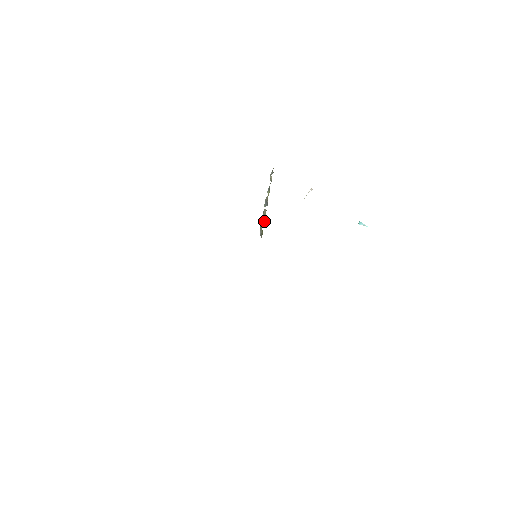
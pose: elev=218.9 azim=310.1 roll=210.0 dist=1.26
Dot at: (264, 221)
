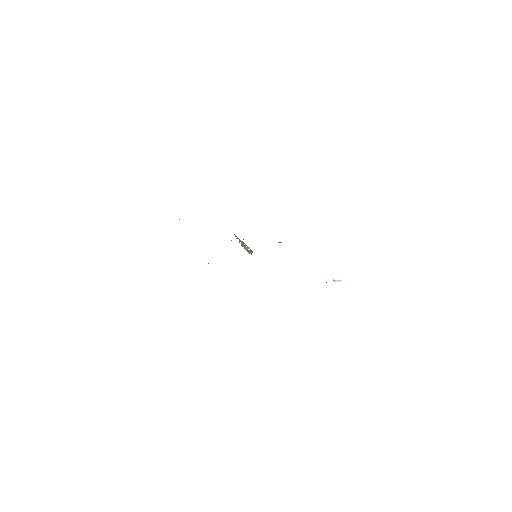
Dot at: (248, 248)
